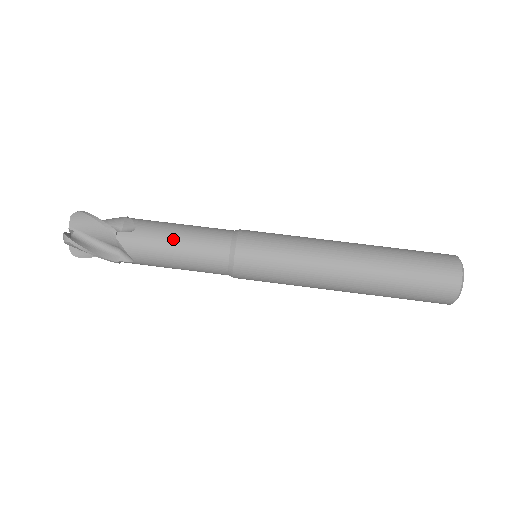
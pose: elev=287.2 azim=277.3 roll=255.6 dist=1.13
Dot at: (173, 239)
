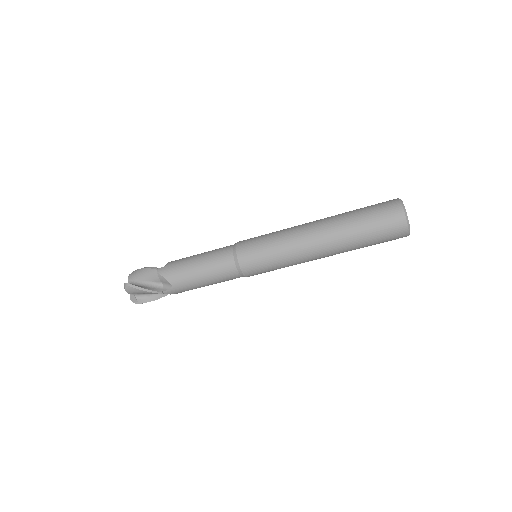
Dot at: (199, 282)
